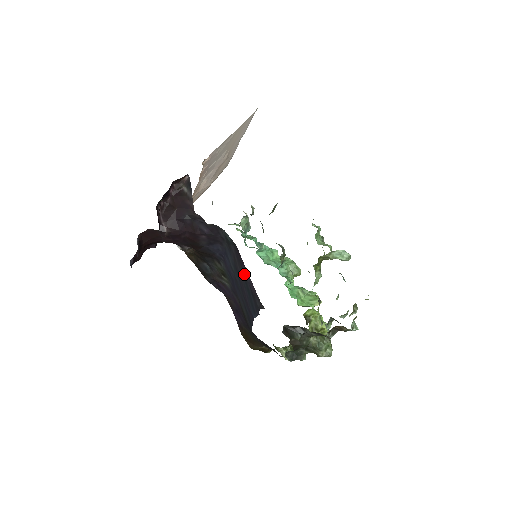
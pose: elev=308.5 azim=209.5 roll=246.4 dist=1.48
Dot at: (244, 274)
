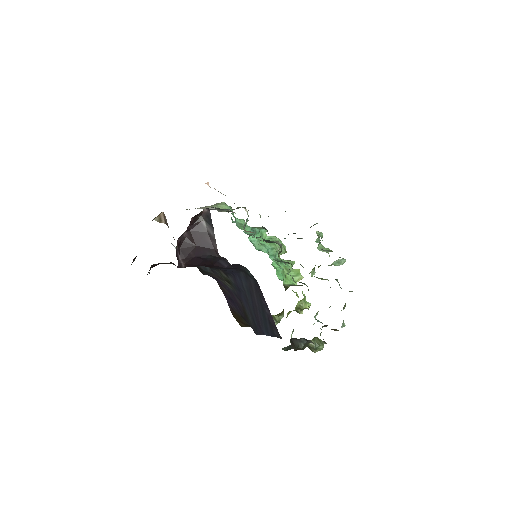
Dot at: (263, 306)
